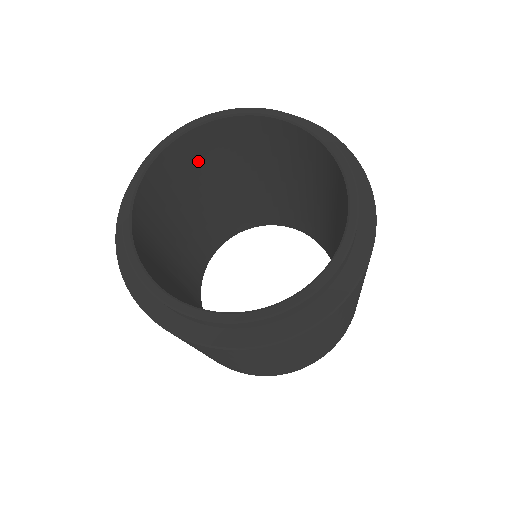
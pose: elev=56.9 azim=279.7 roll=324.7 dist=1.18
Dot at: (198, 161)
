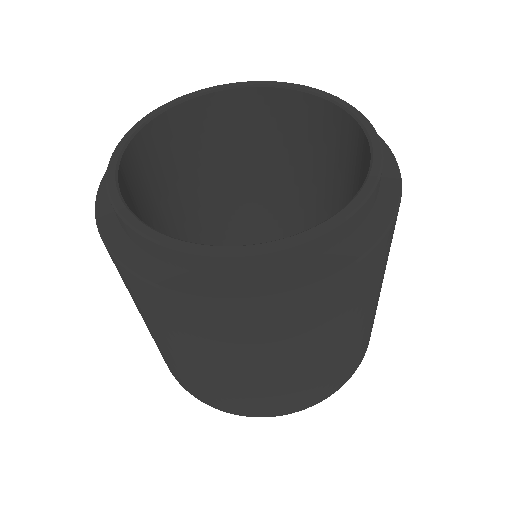
Dot at: (198, 145)
